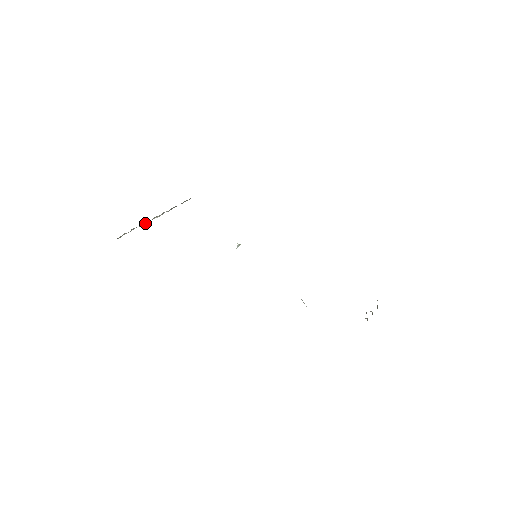
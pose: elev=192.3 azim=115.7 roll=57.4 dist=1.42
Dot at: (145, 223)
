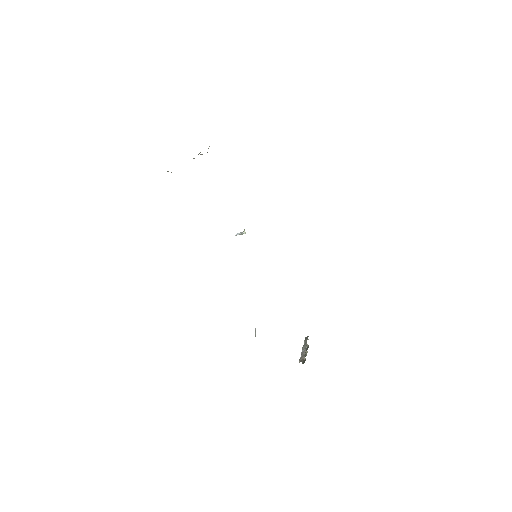
Dot at: occluded
